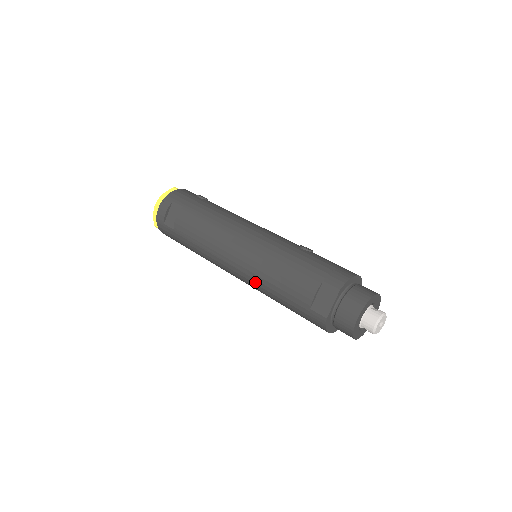
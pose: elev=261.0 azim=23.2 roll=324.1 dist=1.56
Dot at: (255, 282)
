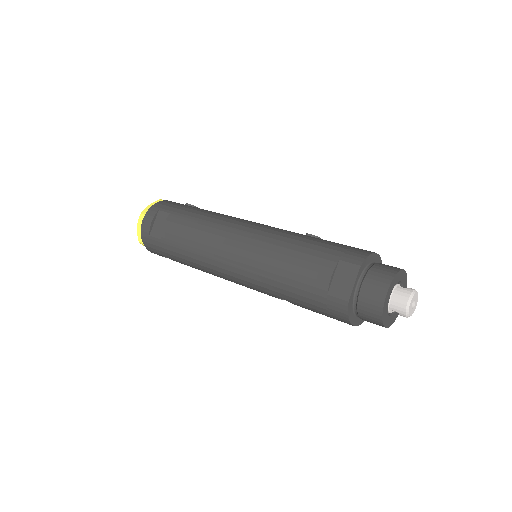
Dot at: (258, 278)
